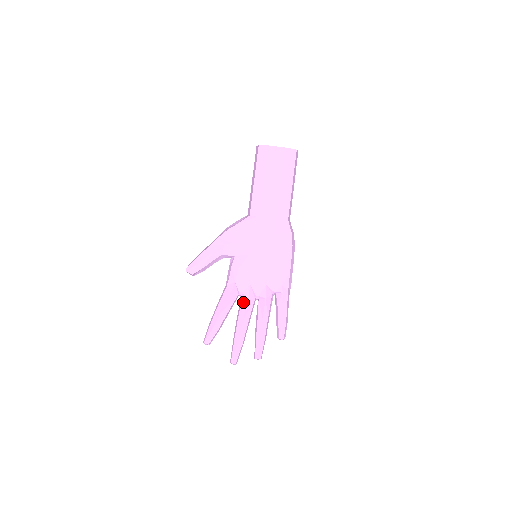
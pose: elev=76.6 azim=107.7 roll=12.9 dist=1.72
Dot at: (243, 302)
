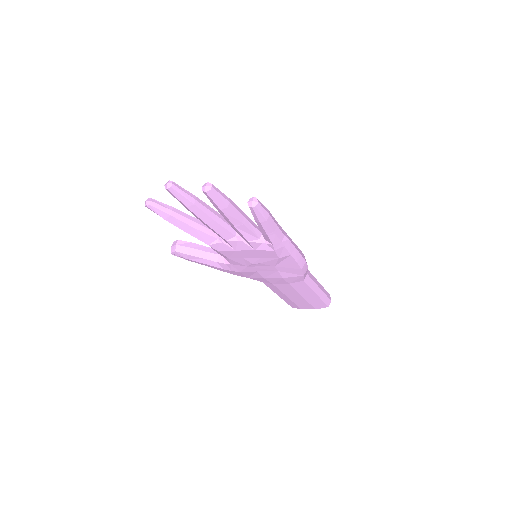
Dot at: occluded
